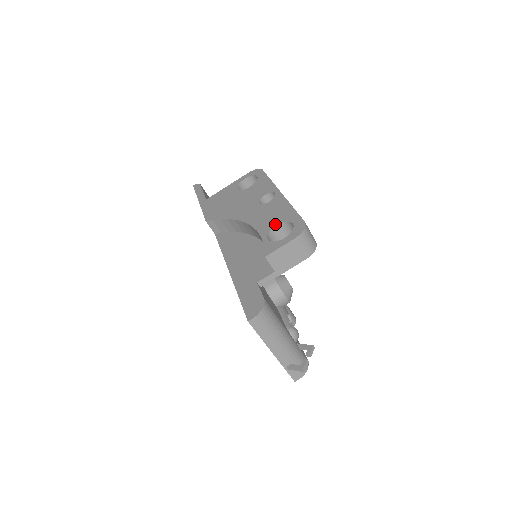
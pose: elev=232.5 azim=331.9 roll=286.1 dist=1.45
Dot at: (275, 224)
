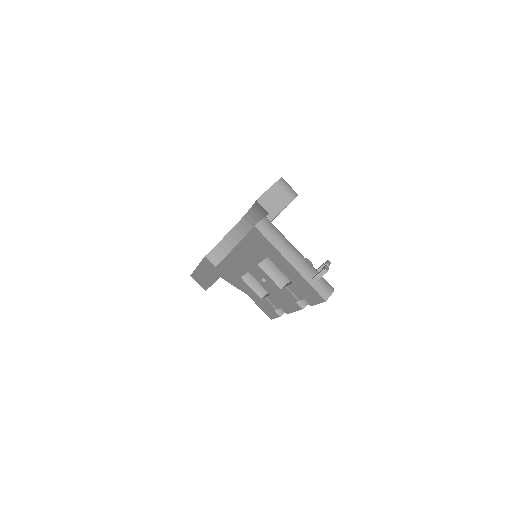
Dot at: occluded
